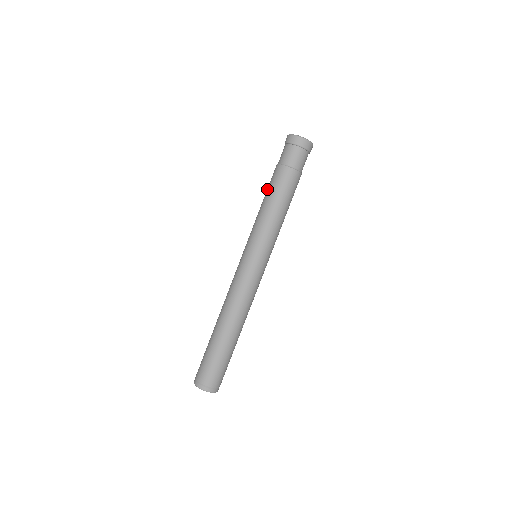
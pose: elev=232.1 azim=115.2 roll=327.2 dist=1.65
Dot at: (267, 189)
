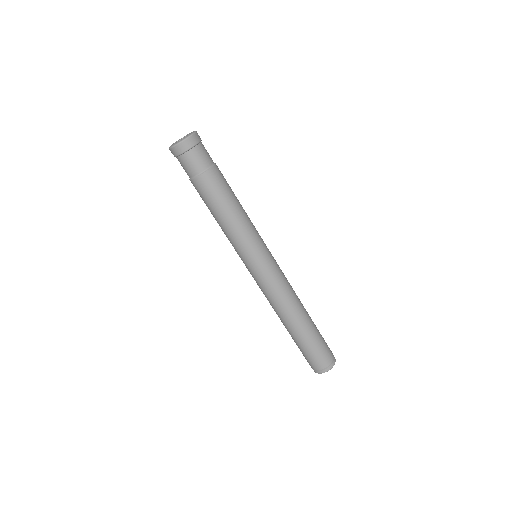
Dot at: occluded
